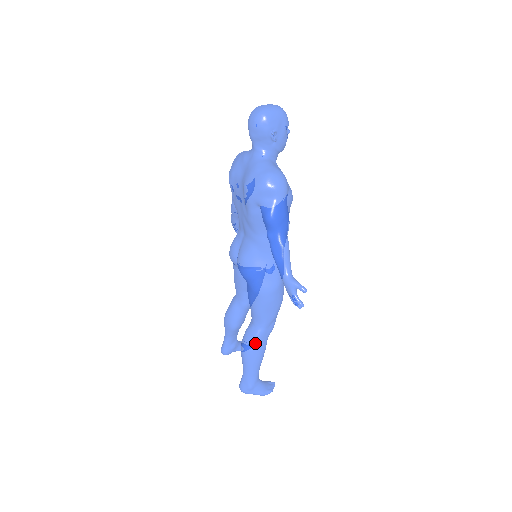
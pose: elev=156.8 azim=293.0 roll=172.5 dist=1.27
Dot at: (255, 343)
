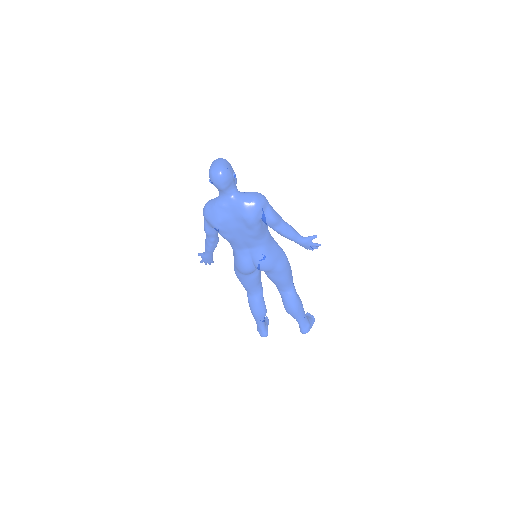
Dot at: (297, 299)
